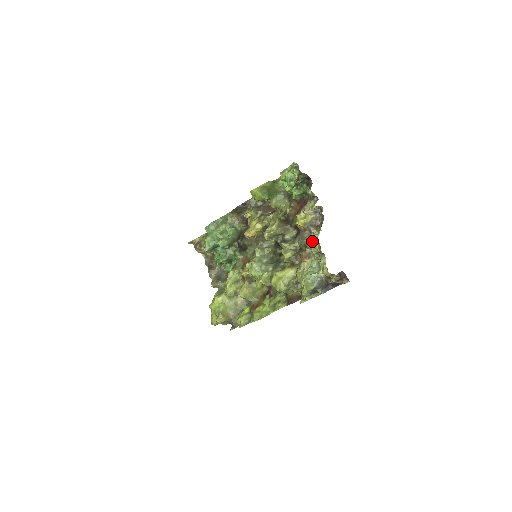
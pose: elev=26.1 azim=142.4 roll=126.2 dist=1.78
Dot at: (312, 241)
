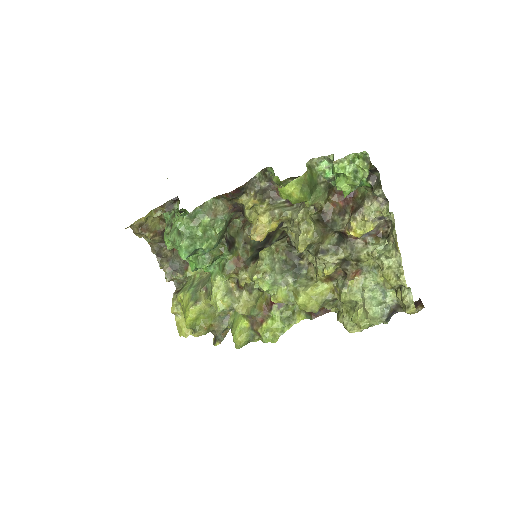
Dot at: (392, 270)
